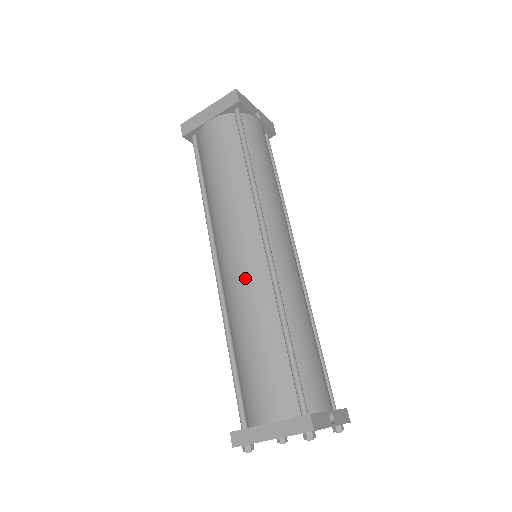
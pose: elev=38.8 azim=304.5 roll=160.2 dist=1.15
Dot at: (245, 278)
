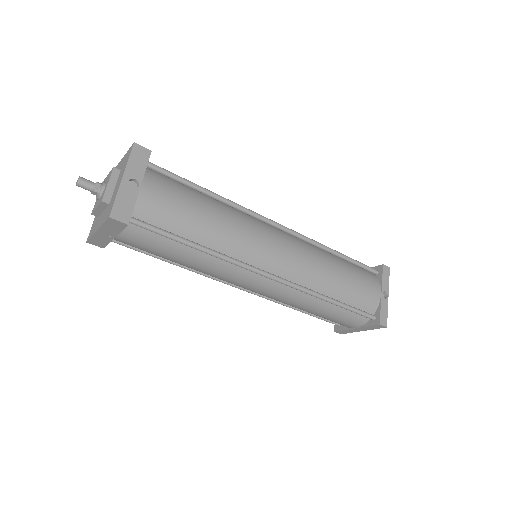
Dot at: (277, 297)
